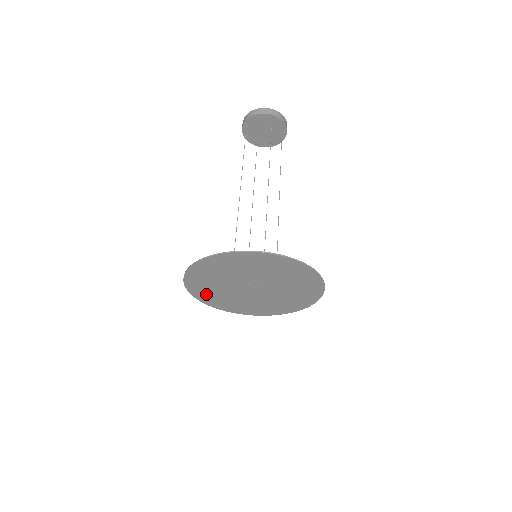
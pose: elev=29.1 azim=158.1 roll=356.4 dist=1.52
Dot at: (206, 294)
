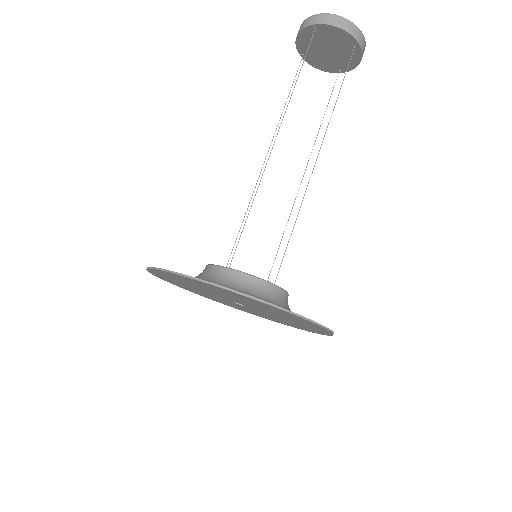
Dot at: (168, 277)
